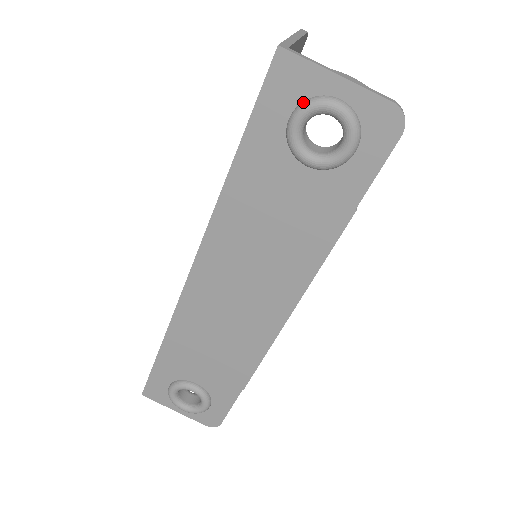
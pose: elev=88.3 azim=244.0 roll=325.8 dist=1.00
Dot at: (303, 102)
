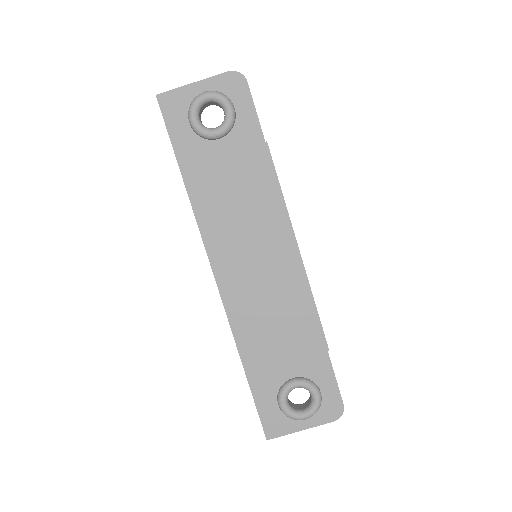
Dot at: (189, 108)
